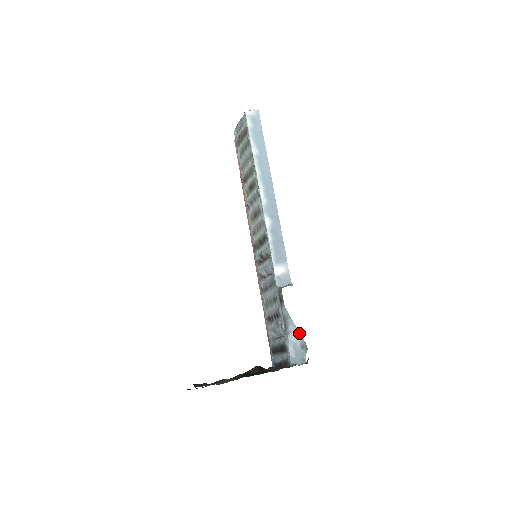
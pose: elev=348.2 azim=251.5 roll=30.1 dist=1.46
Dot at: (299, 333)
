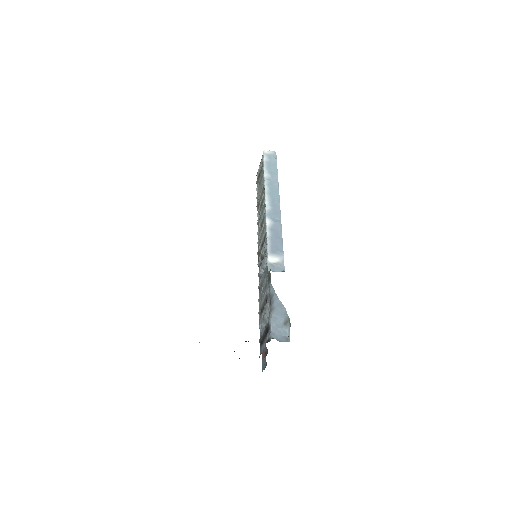
Dot at: (283, 309)
